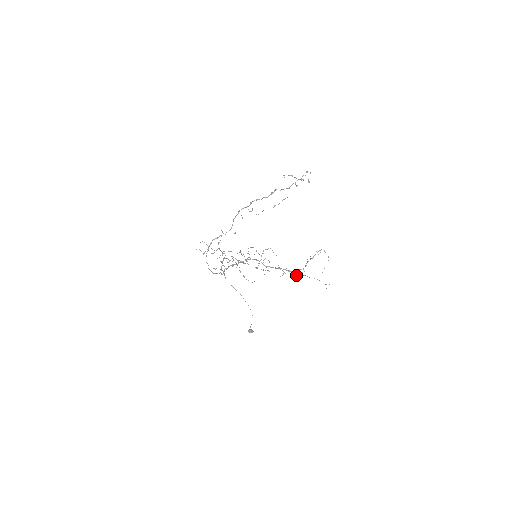
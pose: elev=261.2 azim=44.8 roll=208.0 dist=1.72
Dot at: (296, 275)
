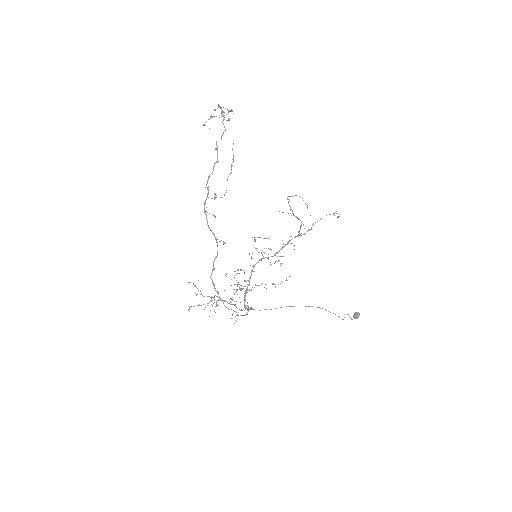
Dot at: occluded
